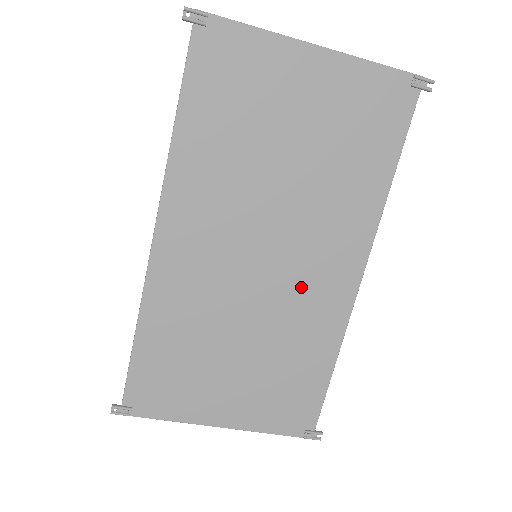
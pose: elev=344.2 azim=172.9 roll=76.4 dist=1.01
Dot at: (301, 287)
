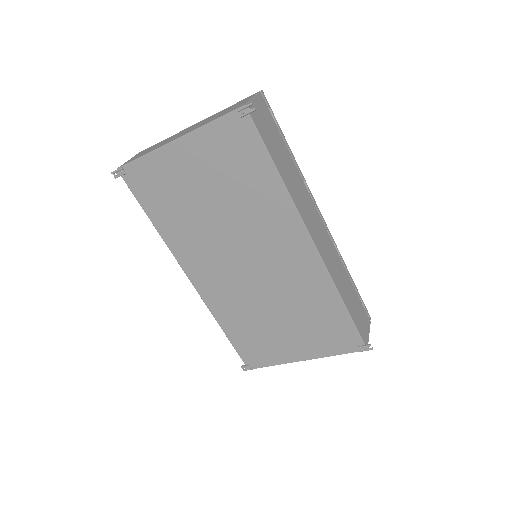
Dot at: (282, 268)
